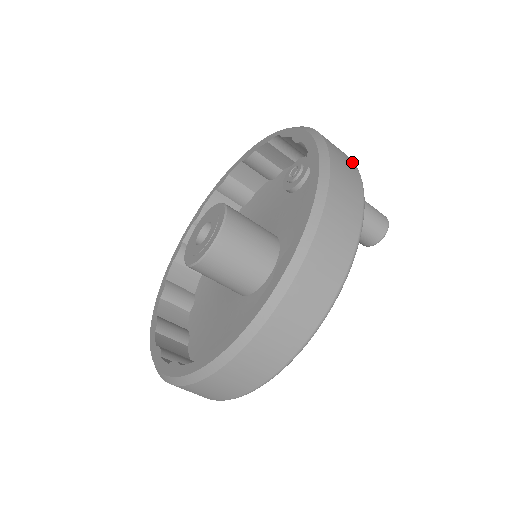
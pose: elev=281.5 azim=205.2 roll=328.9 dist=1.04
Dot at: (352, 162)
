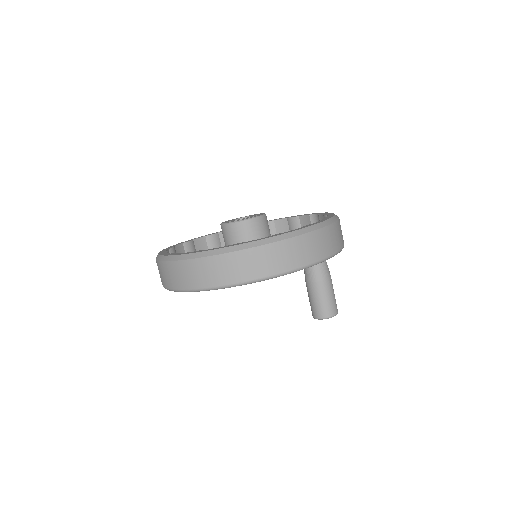
Dot at: occluded
